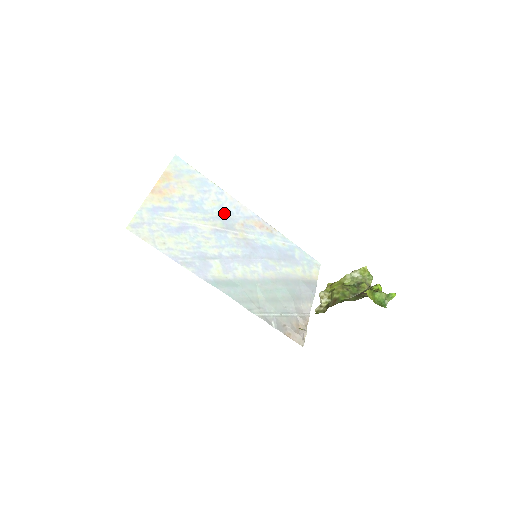
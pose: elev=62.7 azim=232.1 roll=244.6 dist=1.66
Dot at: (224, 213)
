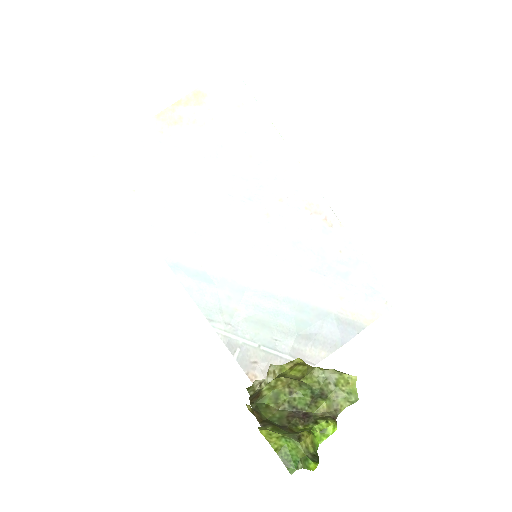
Dot at: (260, 174)
